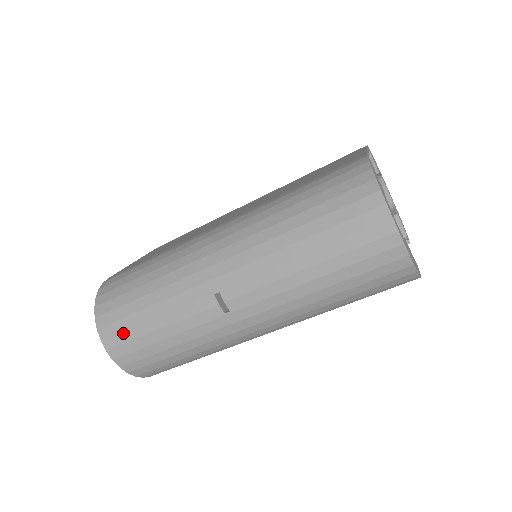
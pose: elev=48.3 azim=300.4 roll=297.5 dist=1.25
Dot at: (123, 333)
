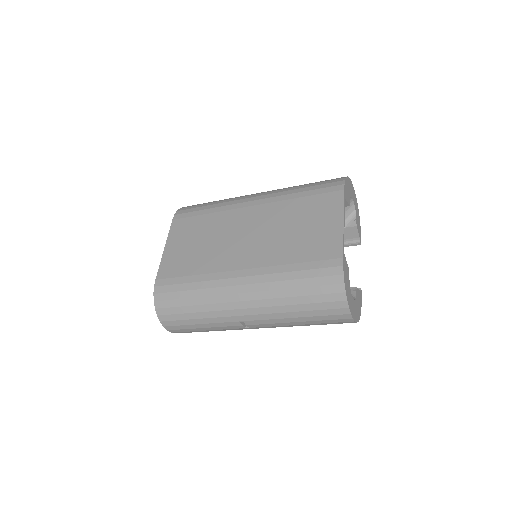
Dot at: (179, 326)
